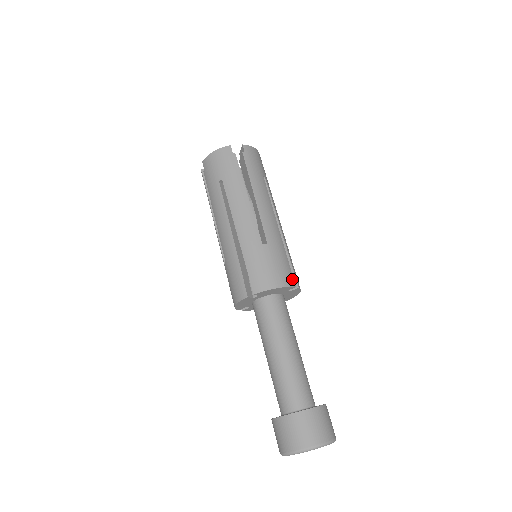
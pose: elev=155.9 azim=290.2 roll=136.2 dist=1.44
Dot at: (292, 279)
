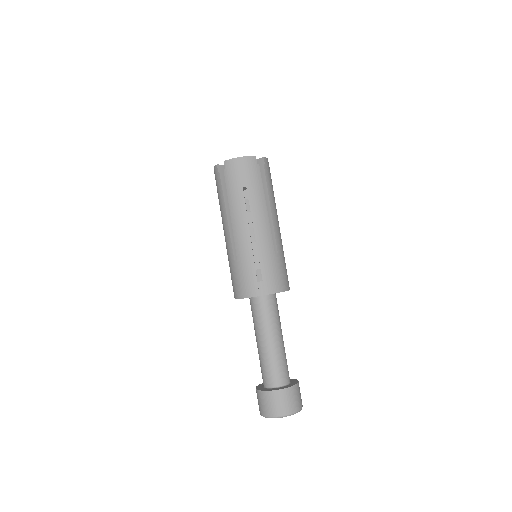
Dot at: occluded
